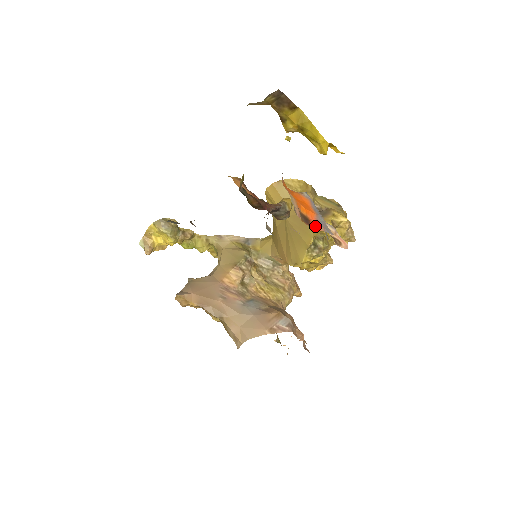
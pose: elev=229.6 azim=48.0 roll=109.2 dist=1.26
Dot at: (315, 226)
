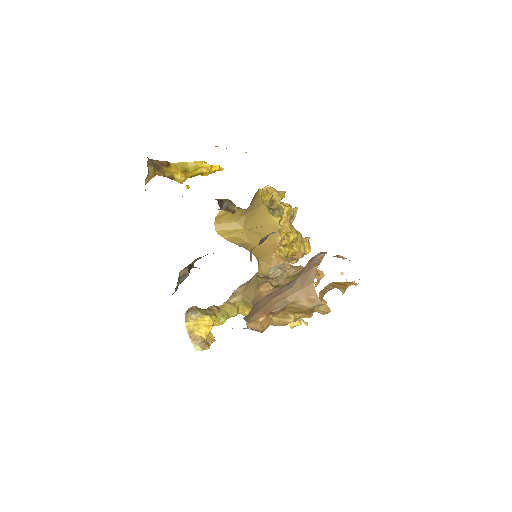
Dot at: occluded
